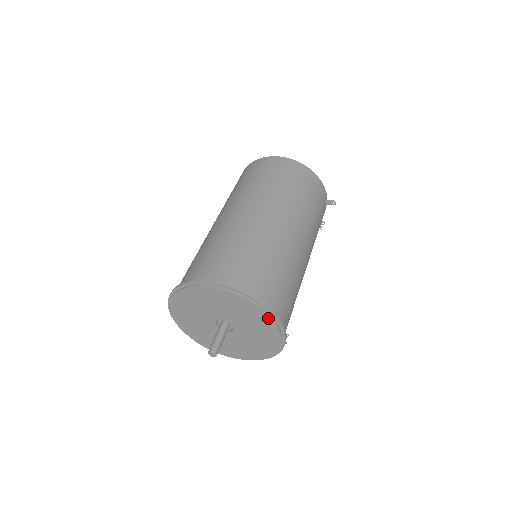
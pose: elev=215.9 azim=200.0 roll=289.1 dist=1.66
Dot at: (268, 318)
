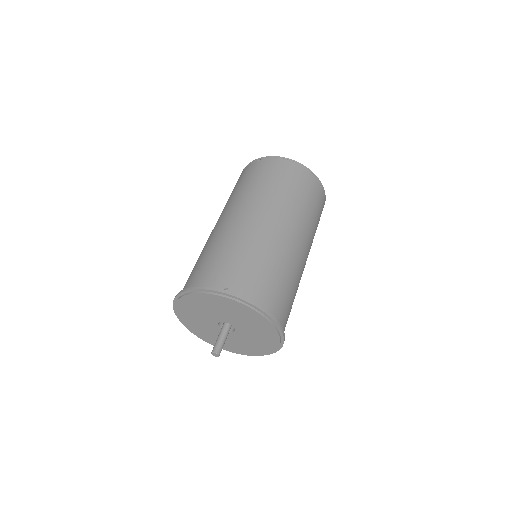
Dot at: (275, 348)
